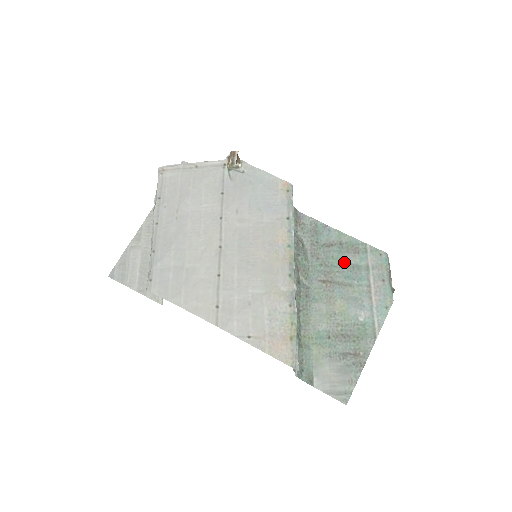
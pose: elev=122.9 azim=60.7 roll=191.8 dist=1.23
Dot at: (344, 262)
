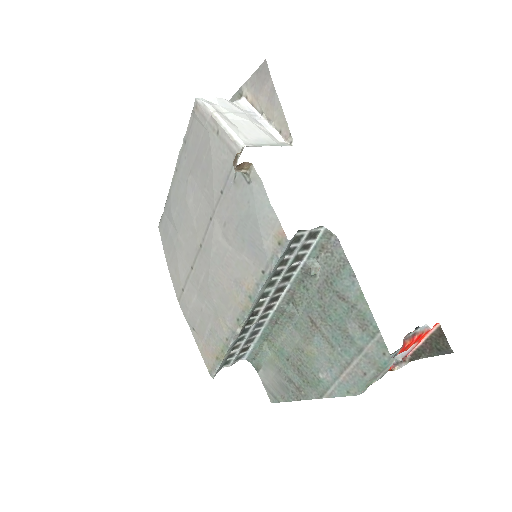
Dot at: (342, 325)
